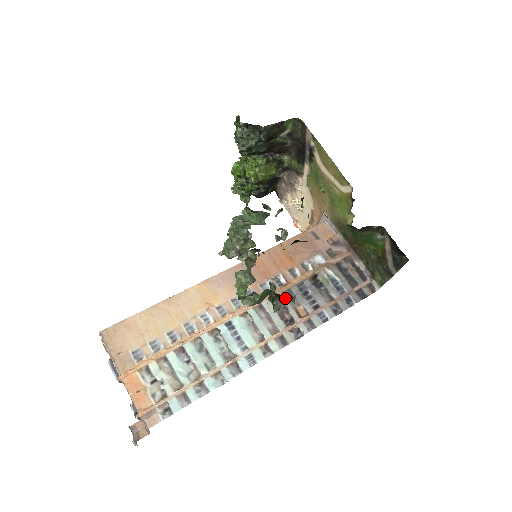
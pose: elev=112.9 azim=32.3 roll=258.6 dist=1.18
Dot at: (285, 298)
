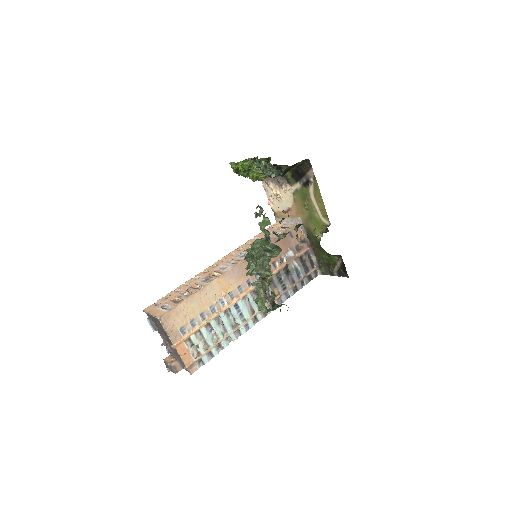
Dot at: occluded
